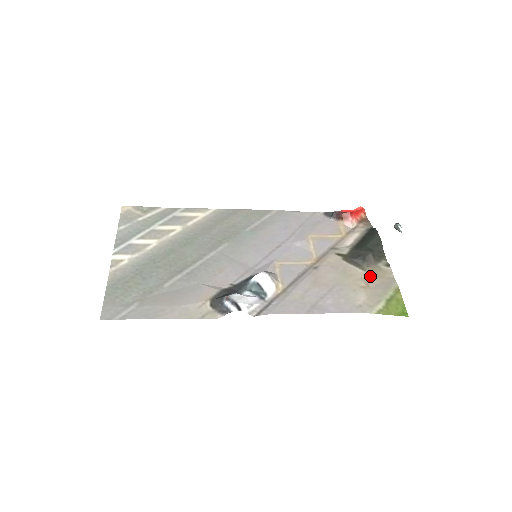
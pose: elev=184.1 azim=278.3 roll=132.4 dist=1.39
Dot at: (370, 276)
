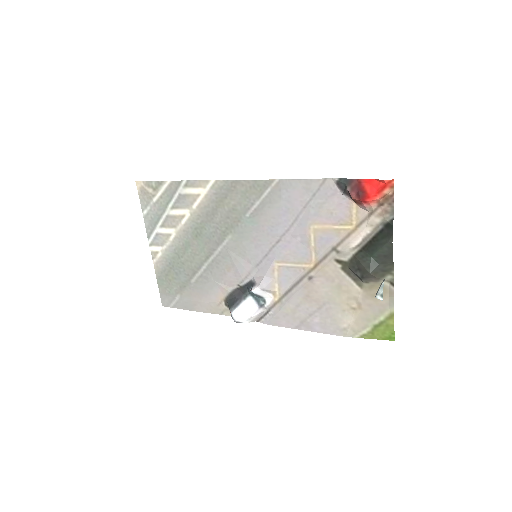
Dot at: (366, 295)
